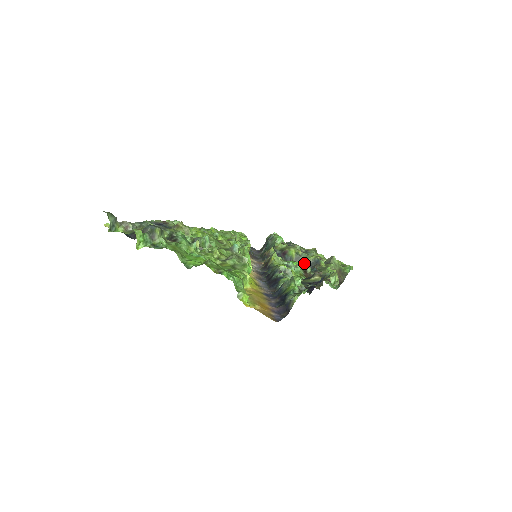
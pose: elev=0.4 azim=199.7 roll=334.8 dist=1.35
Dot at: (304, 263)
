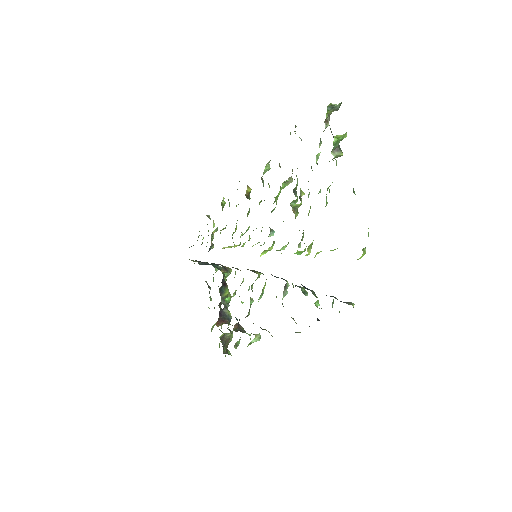
Dot at: (224, 307)
